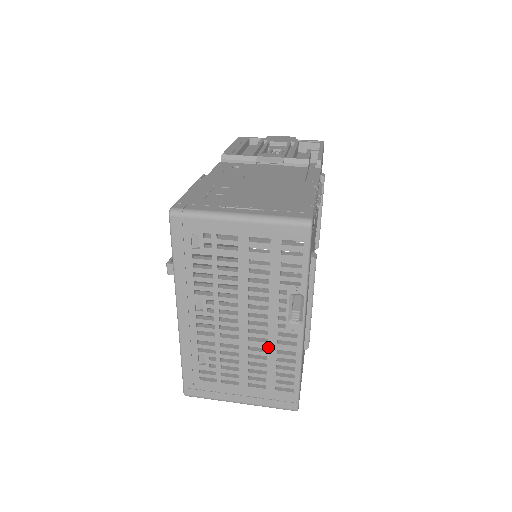
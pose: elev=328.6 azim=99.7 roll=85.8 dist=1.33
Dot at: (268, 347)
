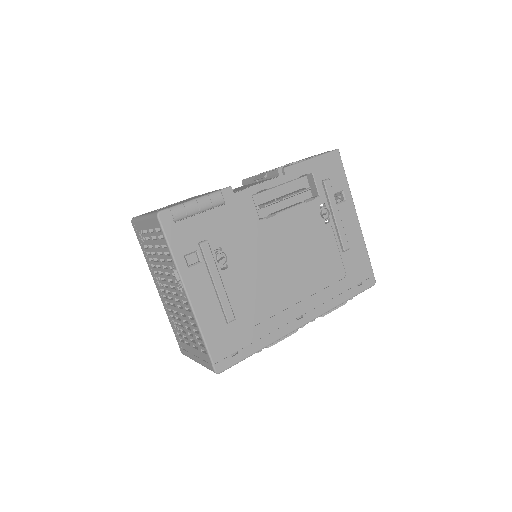
Dot at: (185, 313)
